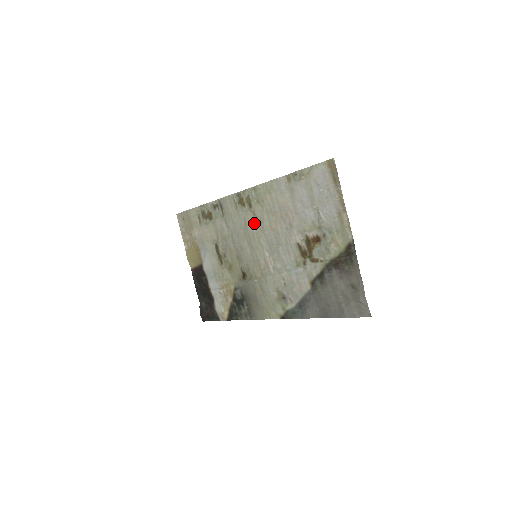
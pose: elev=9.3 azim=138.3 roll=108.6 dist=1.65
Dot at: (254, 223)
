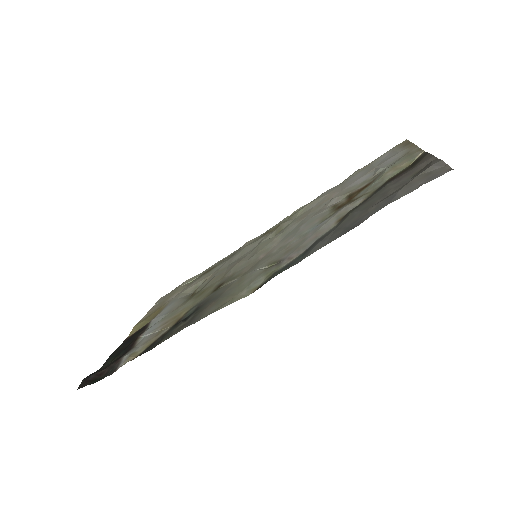
Dot at: (273, 236)
